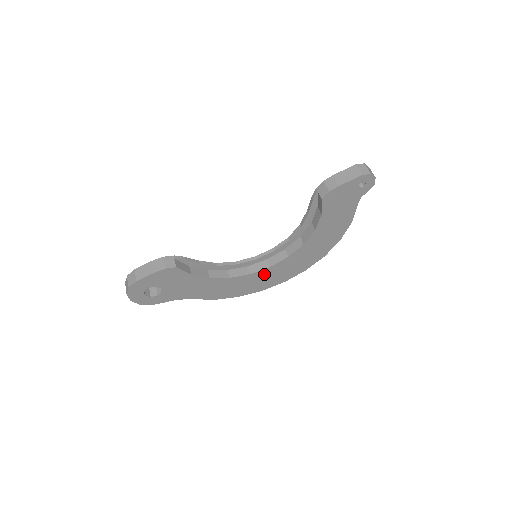
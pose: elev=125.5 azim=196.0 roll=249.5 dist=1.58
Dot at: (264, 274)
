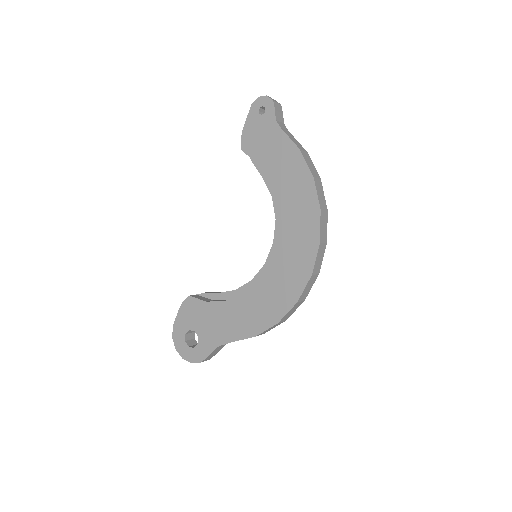
Dot at: (274, 273)
